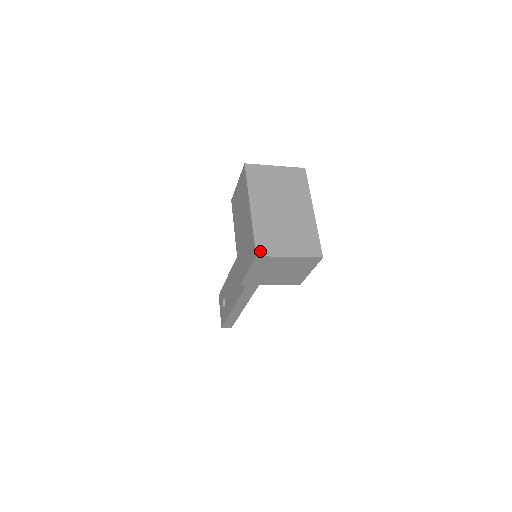
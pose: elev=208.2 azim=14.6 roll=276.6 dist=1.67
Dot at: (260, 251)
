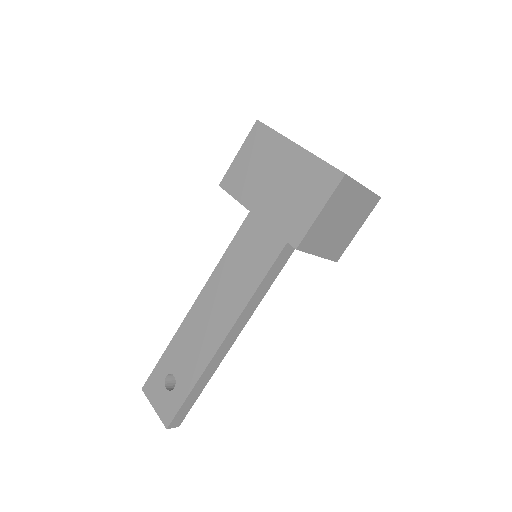
Dot at: (343, 172)
